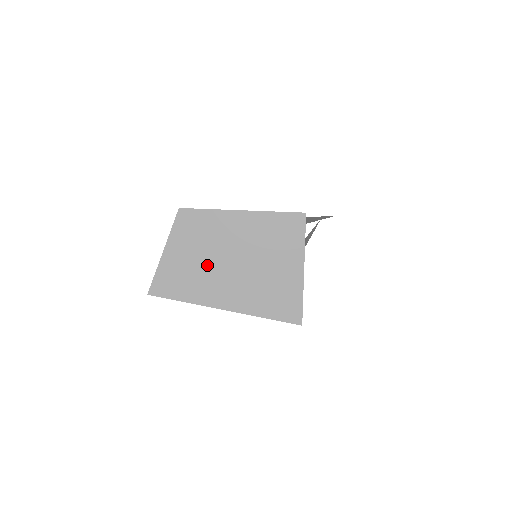
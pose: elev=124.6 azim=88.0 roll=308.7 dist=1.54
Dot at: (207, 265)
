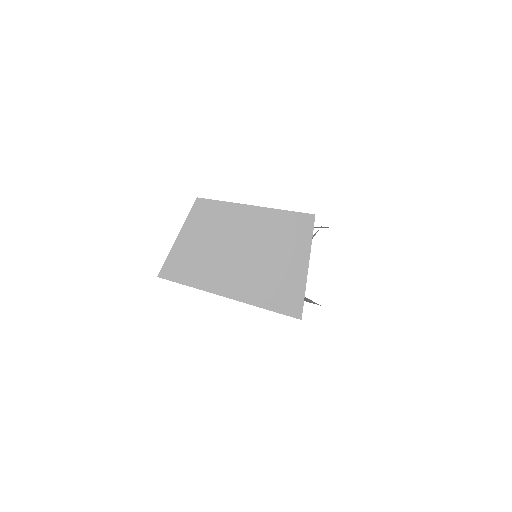
Dot at: (218, 254)
